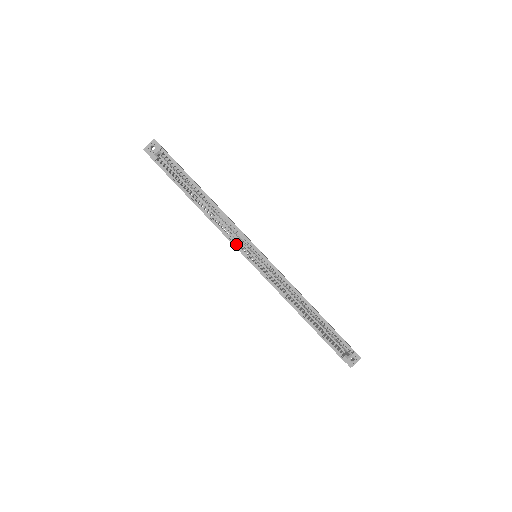
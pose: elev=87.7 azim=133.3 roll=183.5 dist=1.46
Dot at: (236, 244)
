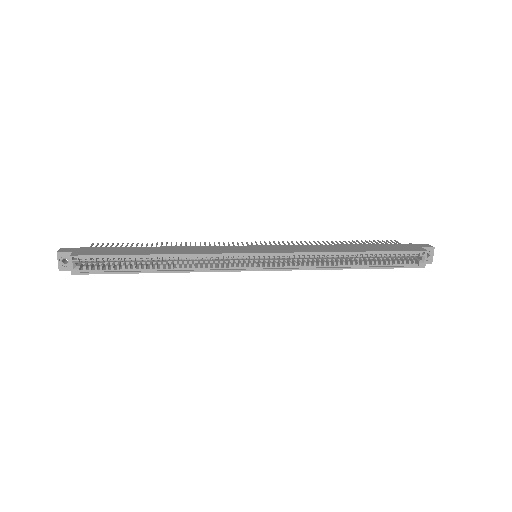
Dot at: (229, 268)
